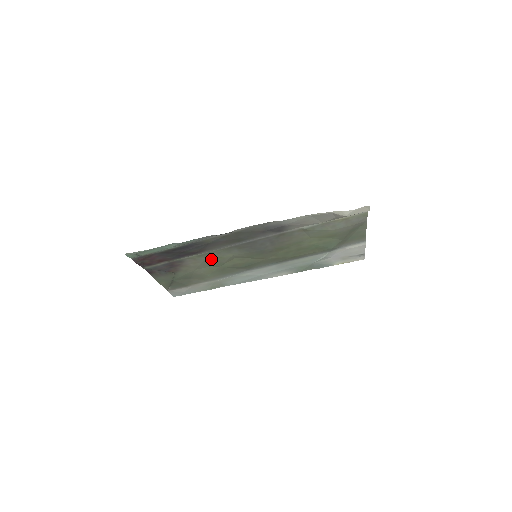
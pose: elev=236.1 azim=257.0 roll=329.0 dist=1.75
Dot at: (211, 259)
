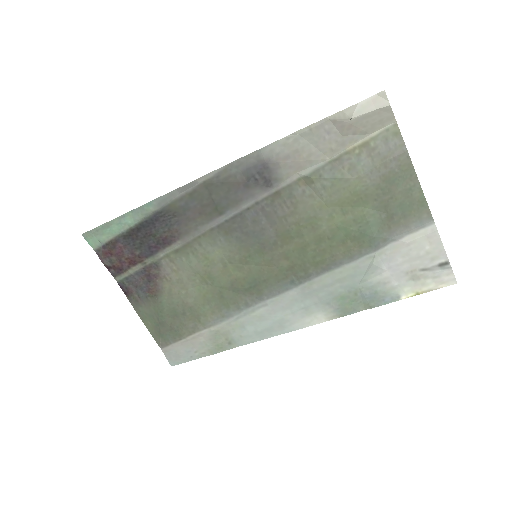
Dot at: (195, 262)
